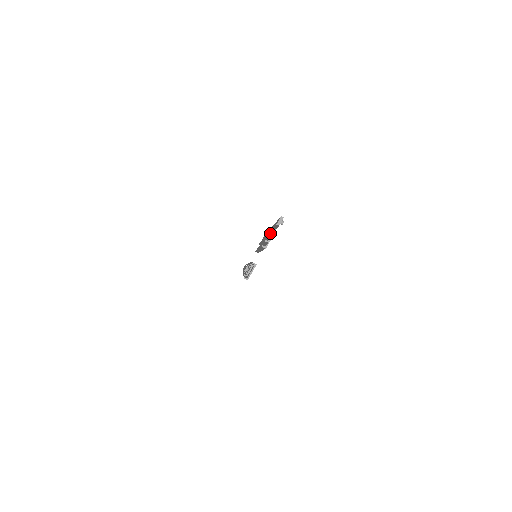
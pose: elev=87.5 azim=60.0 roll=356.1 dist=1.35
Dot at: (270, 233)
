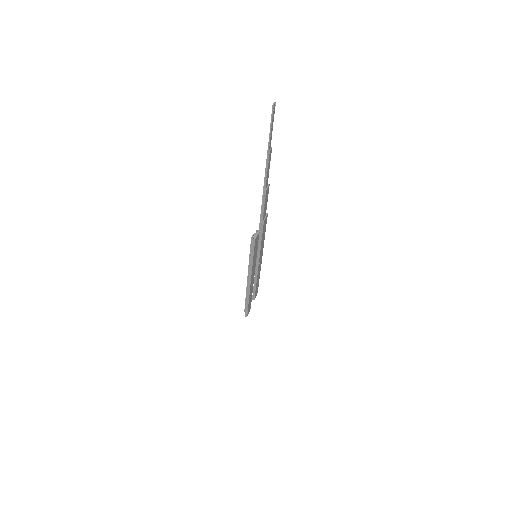
Dot at: (268, 150)
